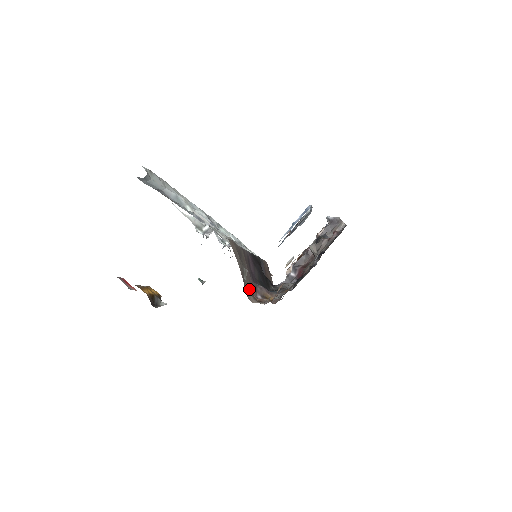
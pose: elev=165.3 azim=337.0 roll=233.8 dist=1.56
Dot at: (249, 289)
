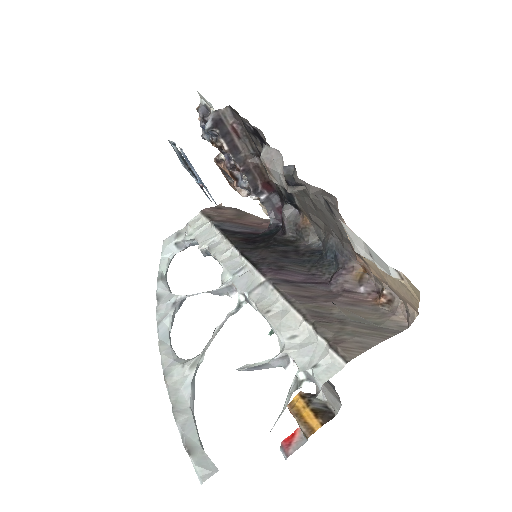
Dot at: (372, 313)
